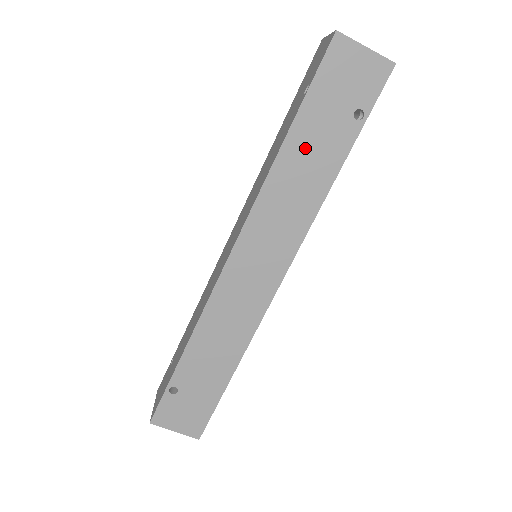
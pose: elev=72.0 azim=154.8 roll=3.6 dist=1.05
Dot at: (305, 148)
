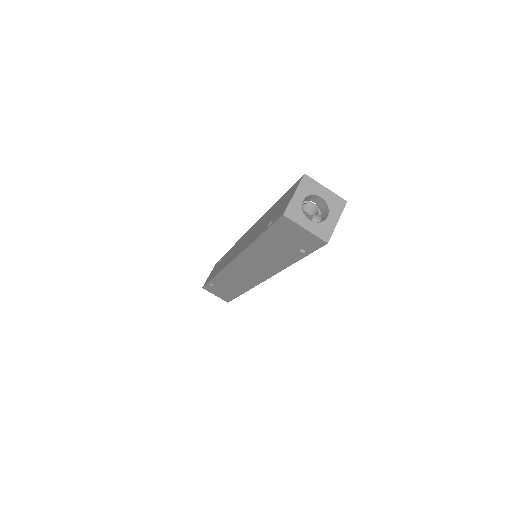
Dot at: (269, 248)
